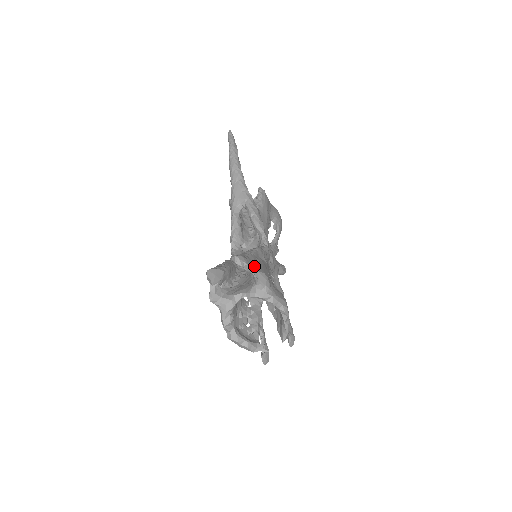
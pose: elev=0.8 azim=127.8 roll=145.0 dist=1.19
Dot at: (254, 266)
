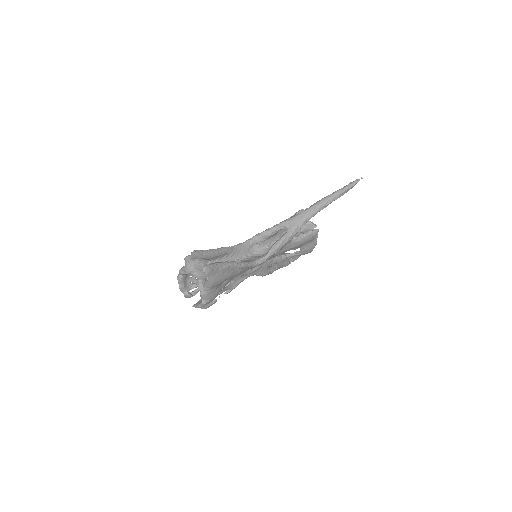
Dot at: (213, 276)
